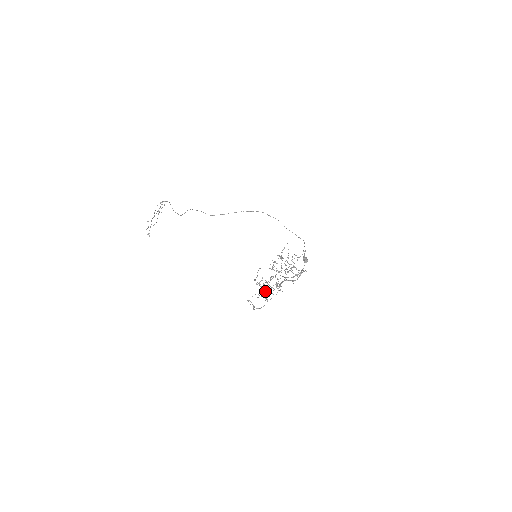
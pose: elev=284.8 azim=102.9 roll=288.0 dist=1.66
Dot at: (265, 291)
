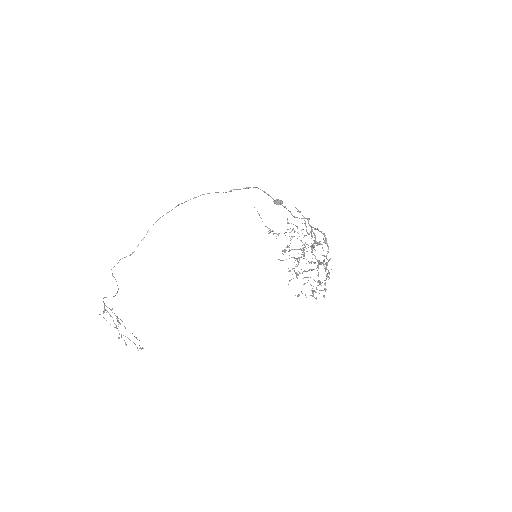
Dot at: occluded
